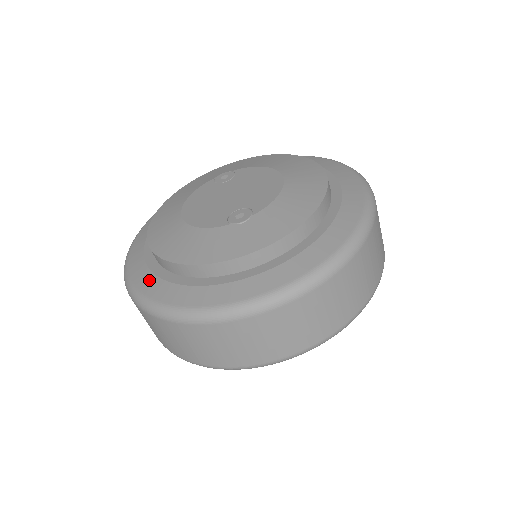
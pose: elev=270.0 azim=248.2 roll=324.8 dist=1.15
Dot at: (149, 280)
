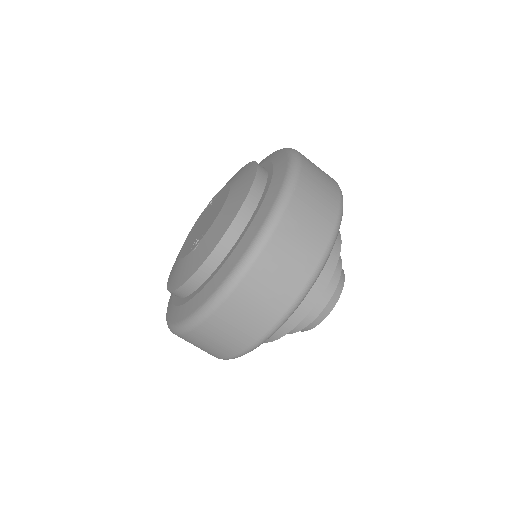
Dot at: (170, 304)
